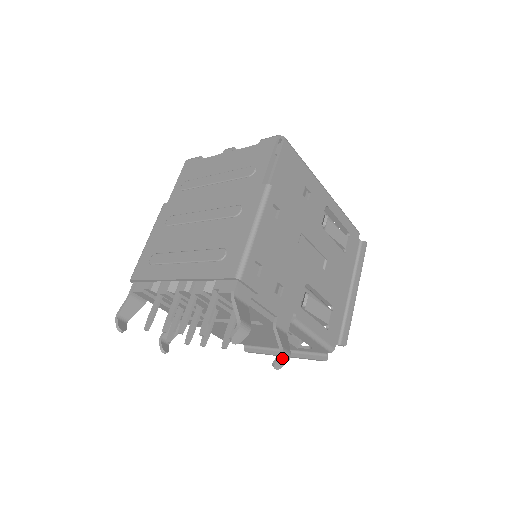
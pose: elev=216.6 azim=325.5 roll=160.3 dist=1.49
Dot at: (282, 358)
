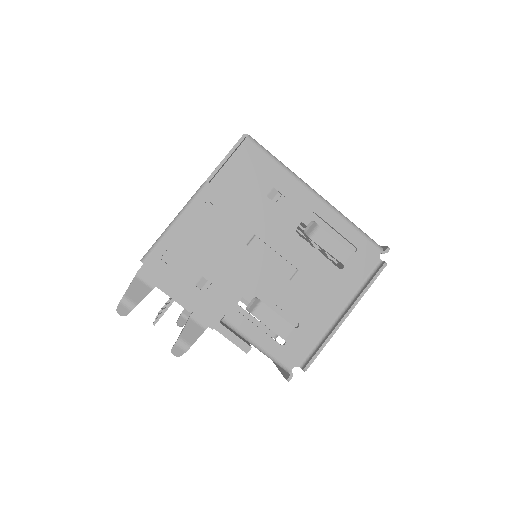
Dot at: (177, 346)
